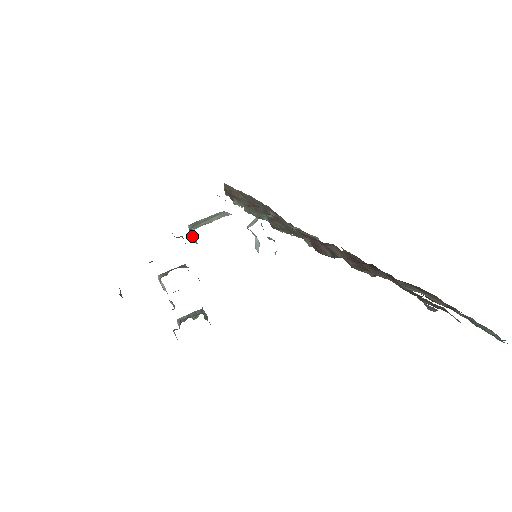
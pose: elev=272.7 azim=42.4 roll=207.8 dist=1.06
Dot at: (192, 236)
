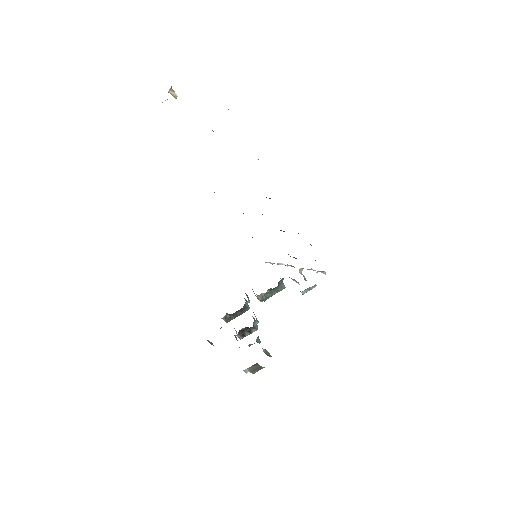
Dot at: occluded
